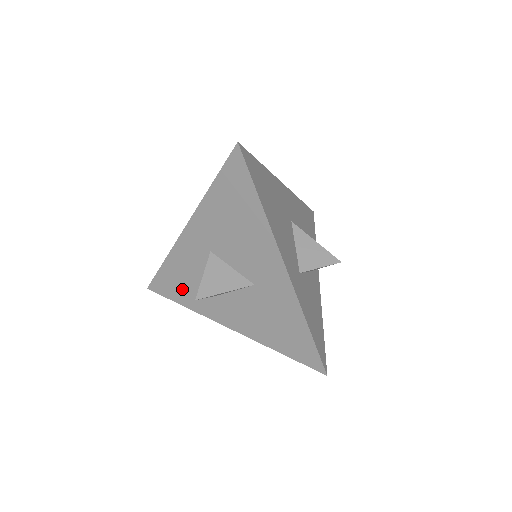
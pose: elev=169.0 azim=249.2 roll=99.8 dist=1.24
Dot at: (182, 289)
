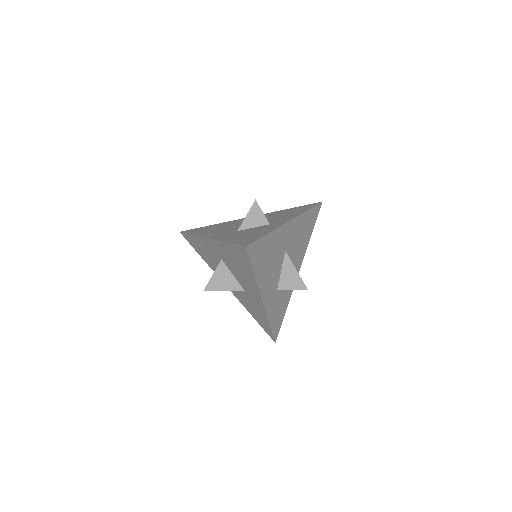
Dot at: (202, 253)
